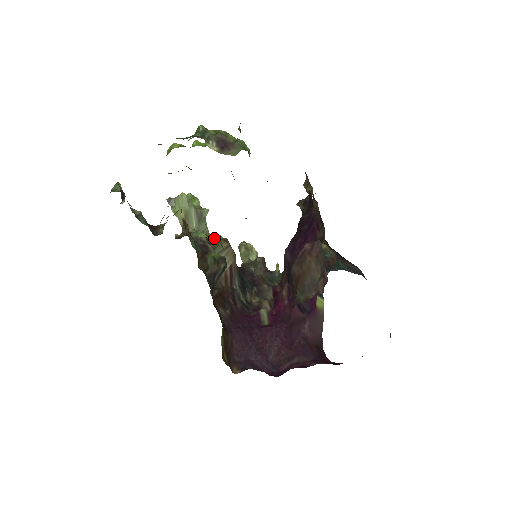
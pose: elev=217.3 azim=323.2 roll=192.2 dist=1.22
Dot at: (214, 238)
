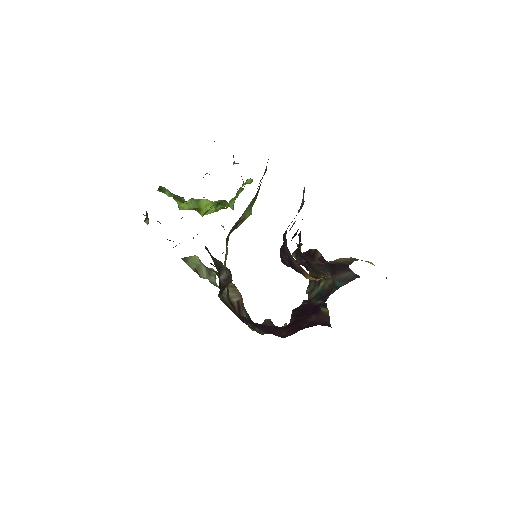
Dot at: occluded
